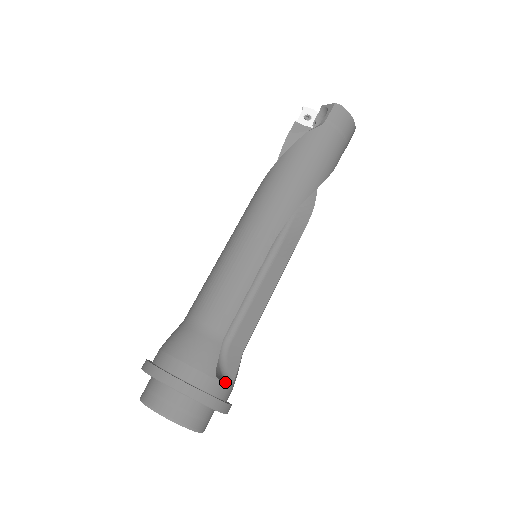
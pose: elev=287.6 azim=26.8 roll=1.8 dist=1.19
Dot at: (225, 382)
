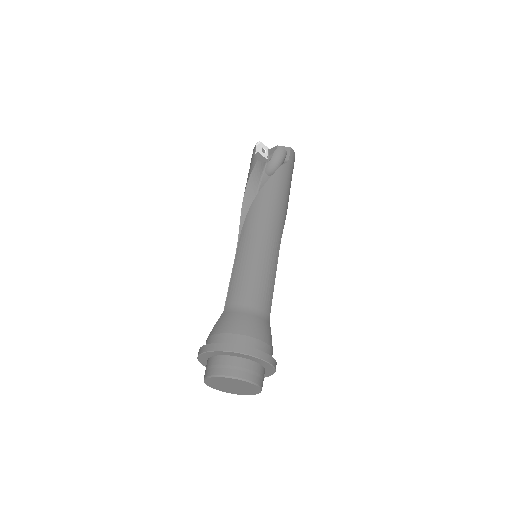
Dot at: occluded
